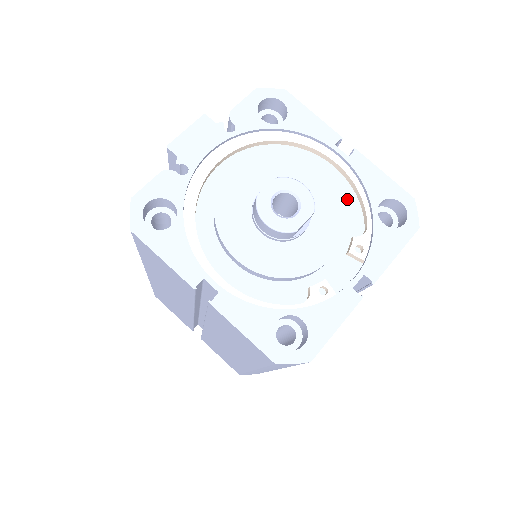
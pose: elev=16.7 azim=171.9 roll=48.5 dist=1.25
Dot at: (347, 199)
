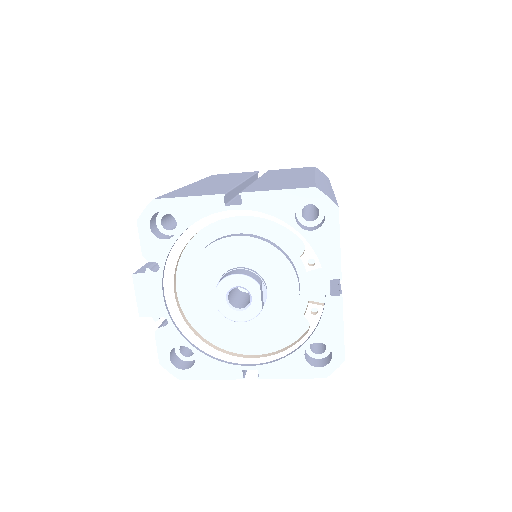
Dot at: (271, 230)
